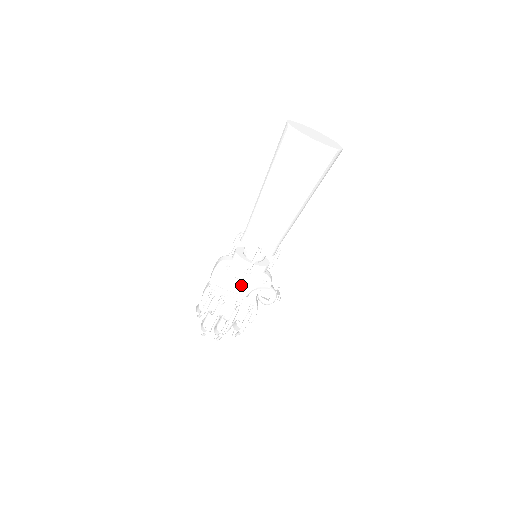
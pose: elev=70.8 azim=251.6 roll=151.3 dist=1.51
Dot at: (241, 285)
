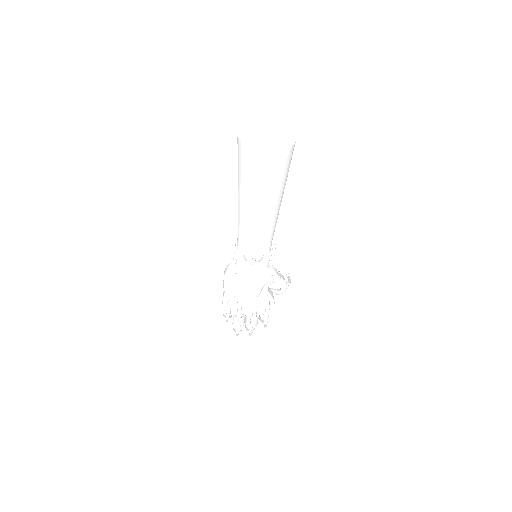
Dot at: (251, 285)
